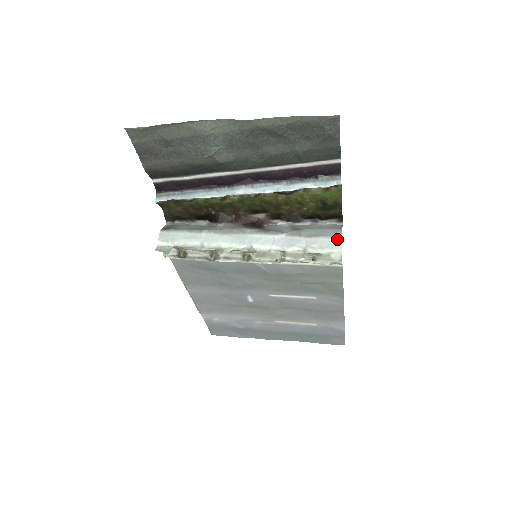
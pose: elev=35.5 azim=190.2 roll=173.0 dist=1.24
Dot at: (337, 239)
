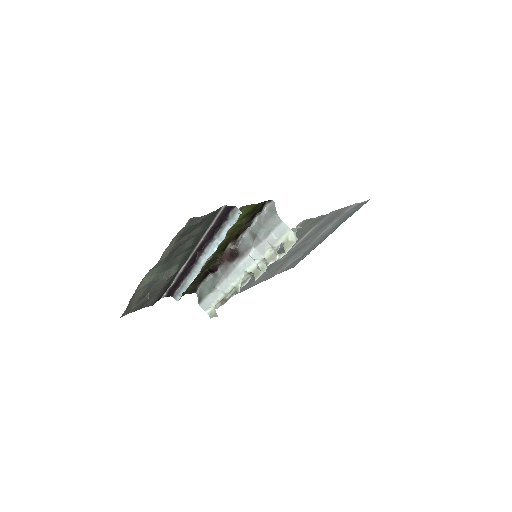
Dot at: (281, 225)
